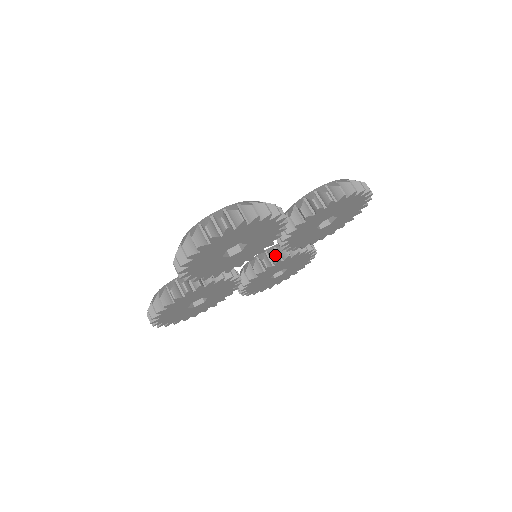
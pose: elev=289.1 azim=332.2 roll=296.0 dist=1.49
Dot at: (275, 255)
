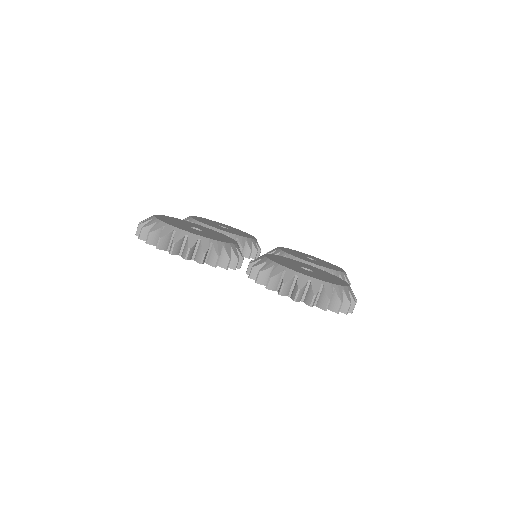
Dot at: occluded
